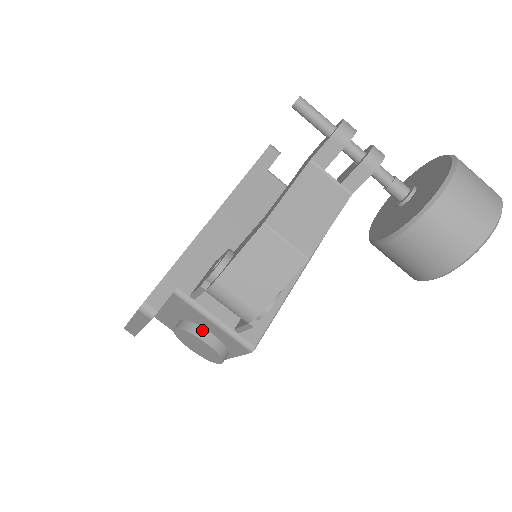
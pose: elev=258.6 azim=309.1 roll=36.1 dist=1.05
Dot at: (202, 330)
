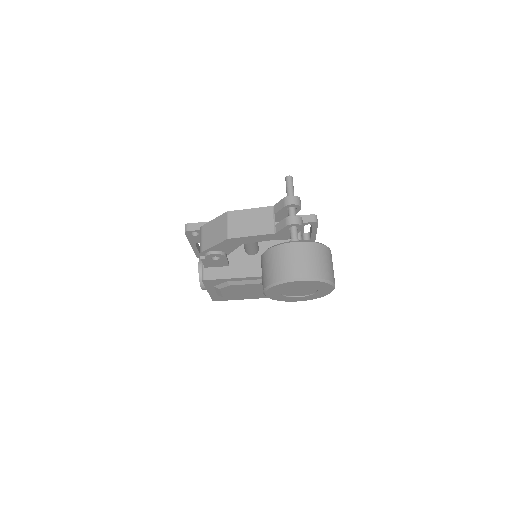
Dot at: occluded
